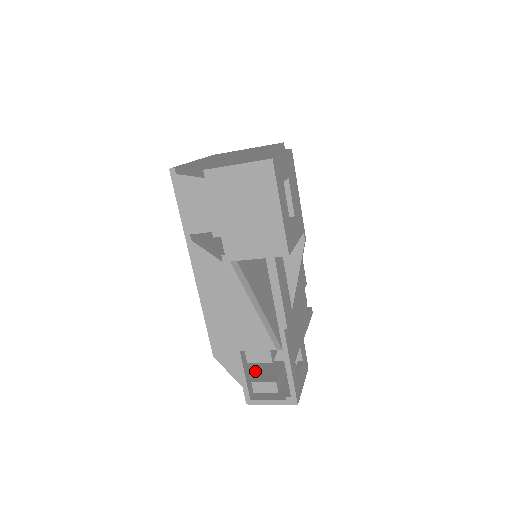
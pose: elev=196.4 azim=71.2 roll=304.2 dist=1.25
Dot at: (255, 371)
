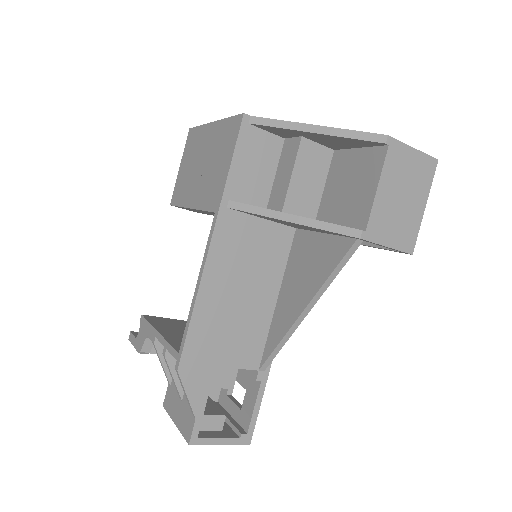
Dot at: occluded
